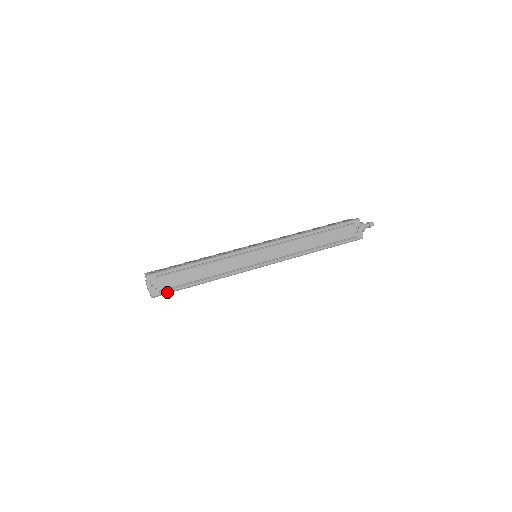
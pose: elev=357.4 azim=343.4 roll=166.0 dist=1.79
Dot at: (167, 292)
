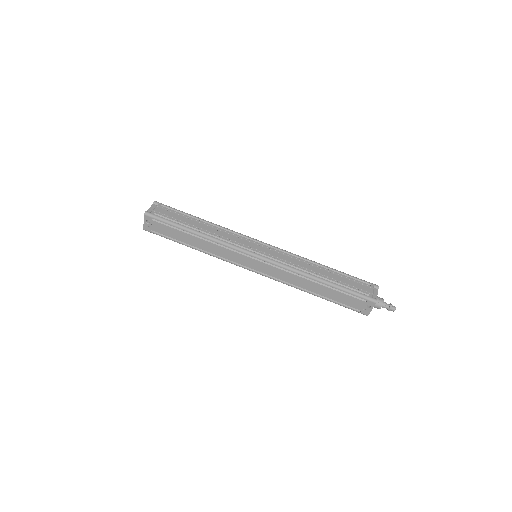
Dot at: occluded
